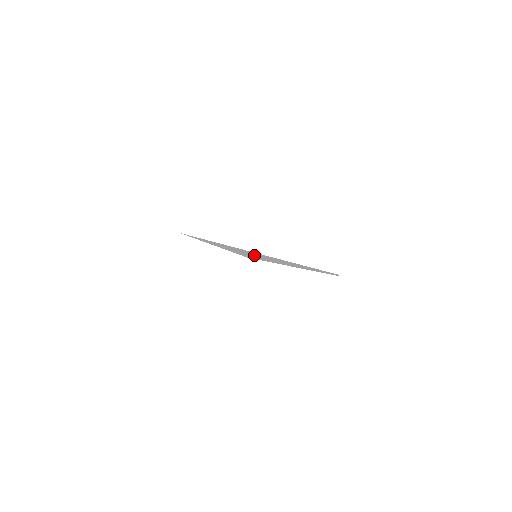
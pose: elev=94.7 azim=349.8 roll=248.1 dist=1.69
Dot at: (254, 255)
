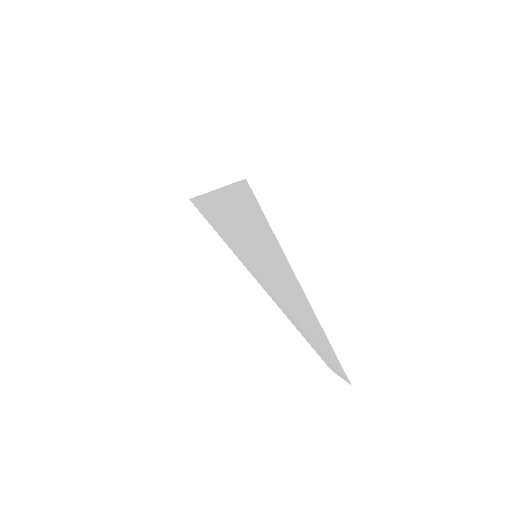
Dot at: (257, 255)
